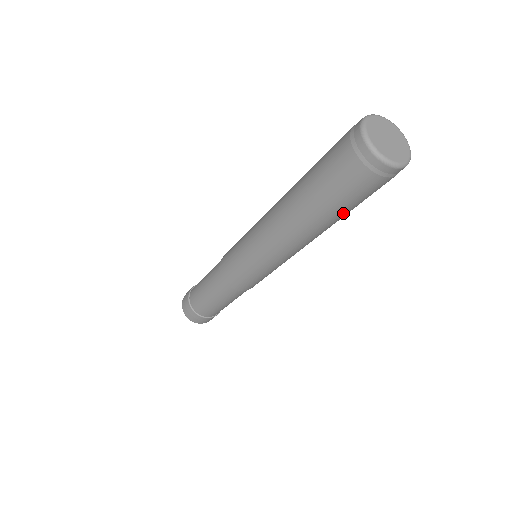
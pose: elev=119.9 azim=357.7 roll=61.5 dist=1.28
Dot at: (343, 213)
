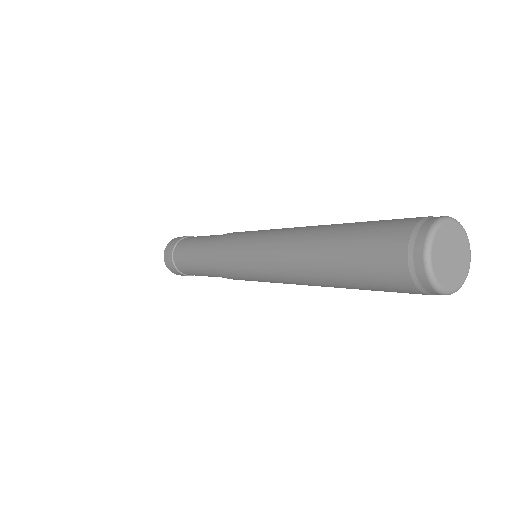
Dot at: occluded
